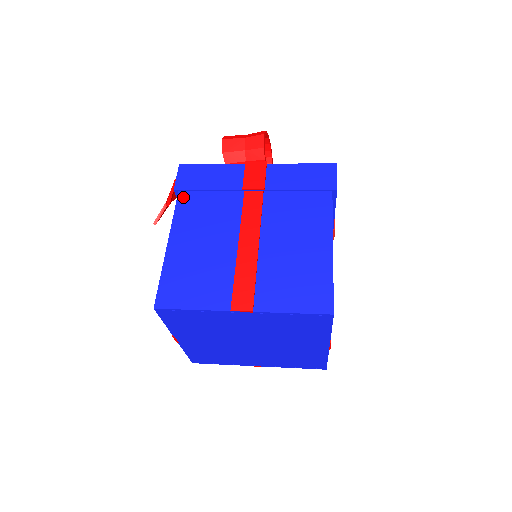
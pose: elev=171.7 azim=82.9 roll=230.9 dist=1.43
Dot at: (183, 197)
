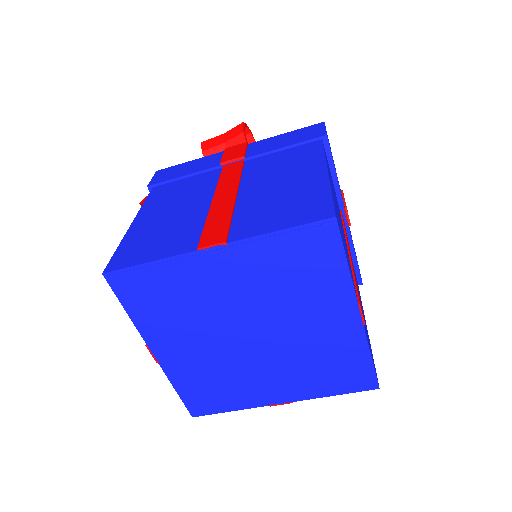
Dot at: (157, 189)
